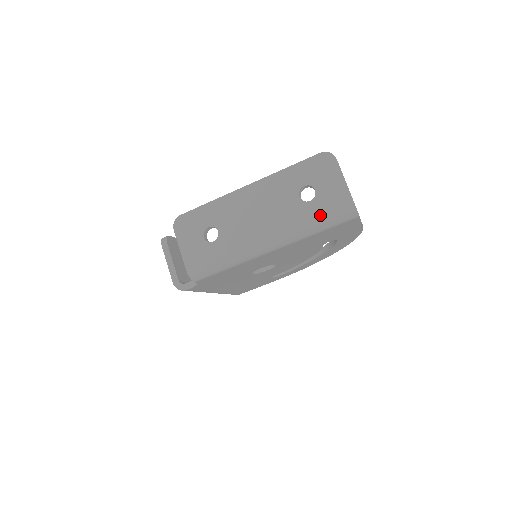
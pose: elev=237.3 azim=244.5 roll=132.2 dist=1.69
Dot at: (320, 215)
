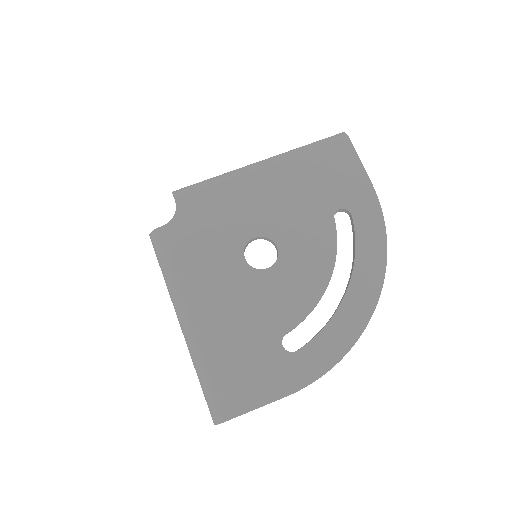
Dot at: occluded
